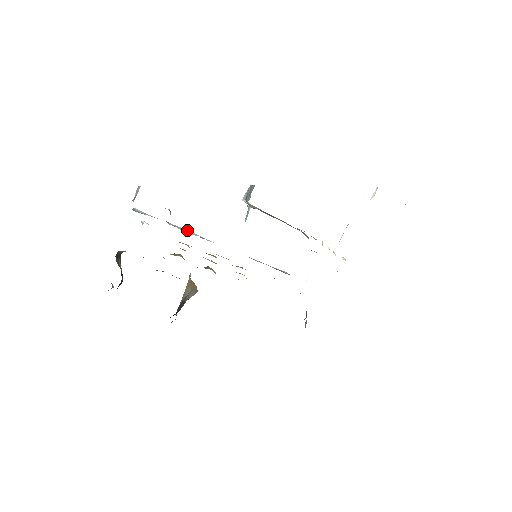
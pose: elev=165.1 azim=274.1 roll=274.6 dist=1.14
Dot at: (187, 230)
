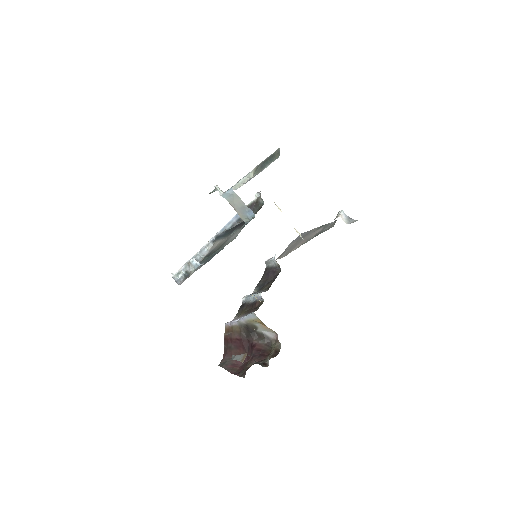
Dot at: (198, 252)
